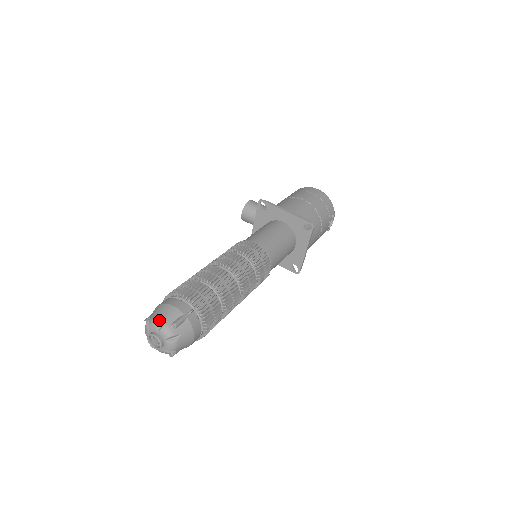
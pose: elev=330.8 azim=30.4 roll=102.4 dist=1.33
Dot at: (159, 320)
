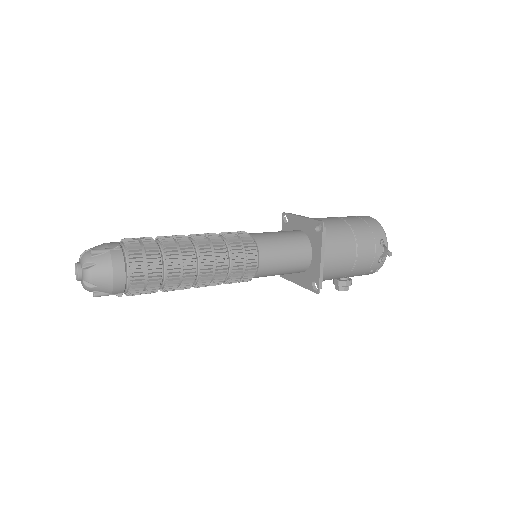
Dot at: (85, 250)
